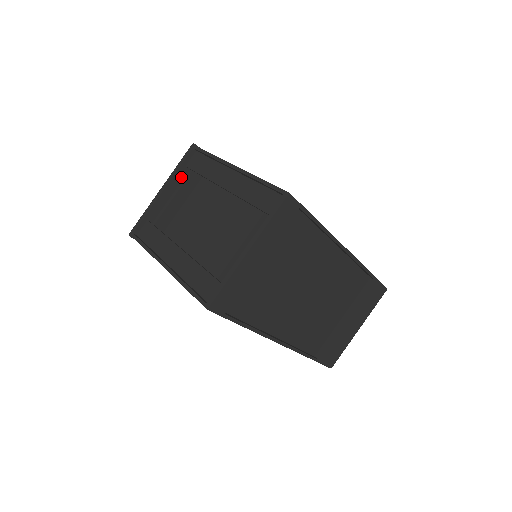
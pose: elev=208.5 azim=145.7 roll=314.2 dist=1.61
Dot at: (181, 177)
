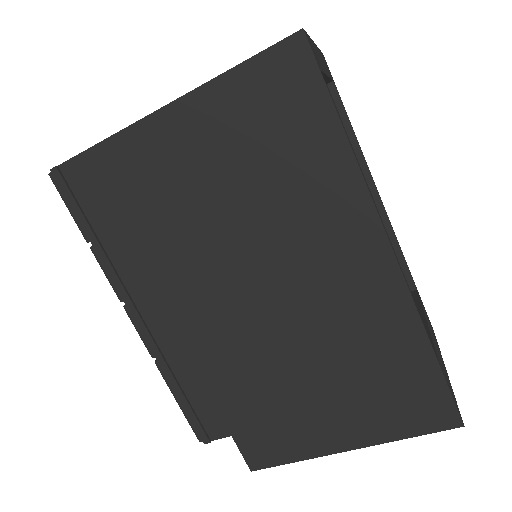
Dot at: occluded
